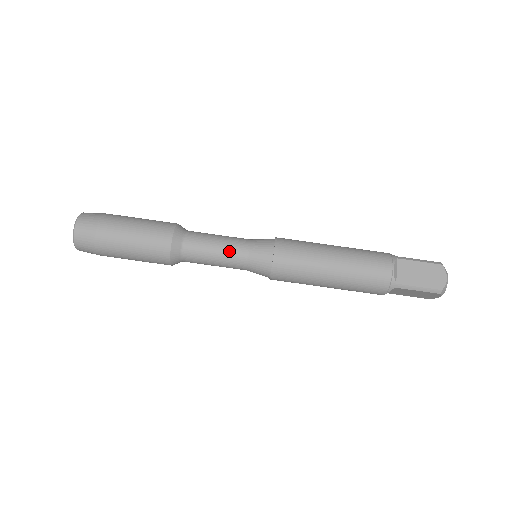
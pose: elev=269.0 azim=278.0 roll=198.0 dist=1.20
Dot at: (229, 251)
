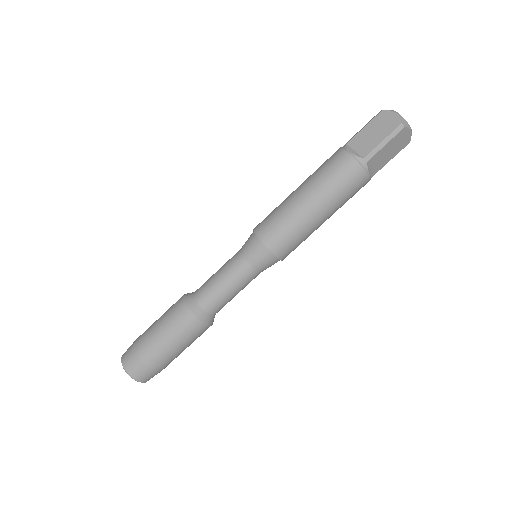
Dot at: (231, 271)
